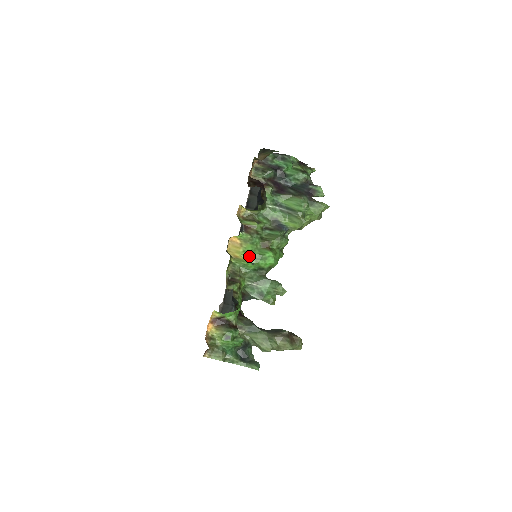
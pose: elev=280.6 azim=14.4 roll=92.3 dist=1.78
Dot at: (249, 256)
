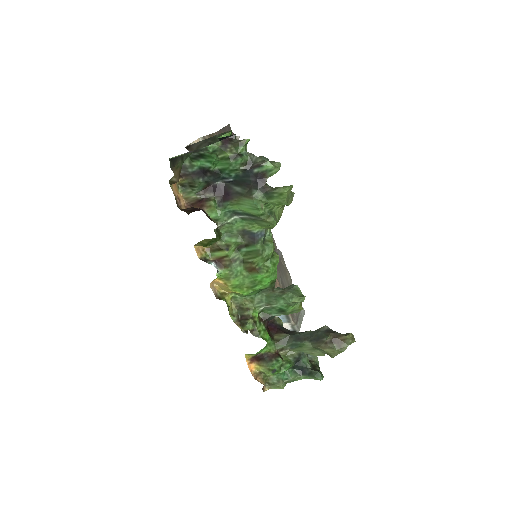
Dot at: (242, 289)
